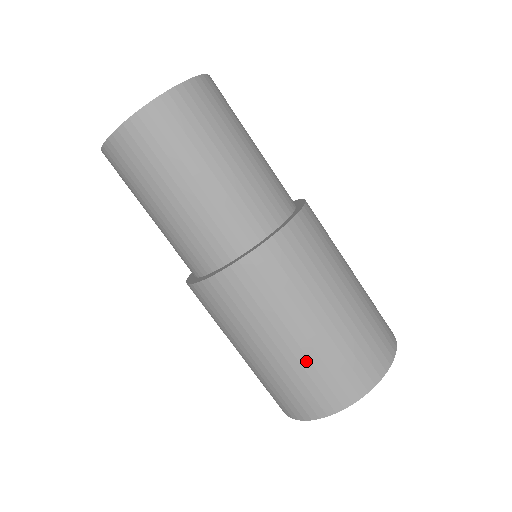
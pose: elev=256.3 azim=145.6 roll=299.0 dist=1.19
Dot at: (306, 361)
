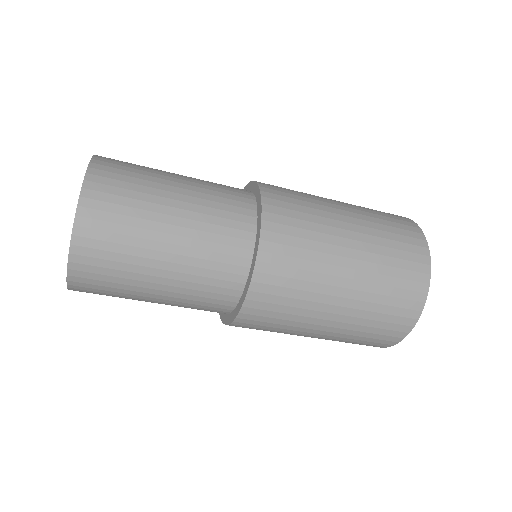
Dot at: occluded
